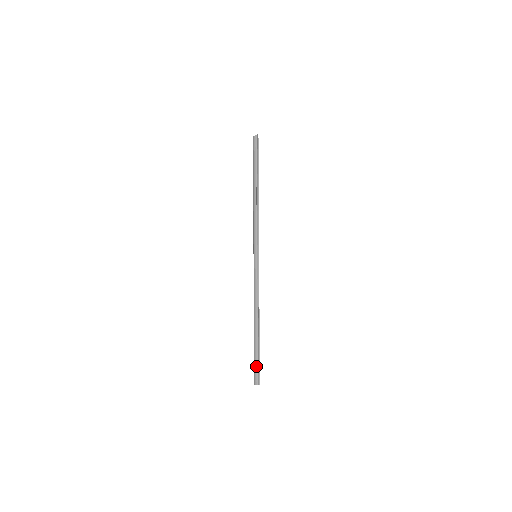
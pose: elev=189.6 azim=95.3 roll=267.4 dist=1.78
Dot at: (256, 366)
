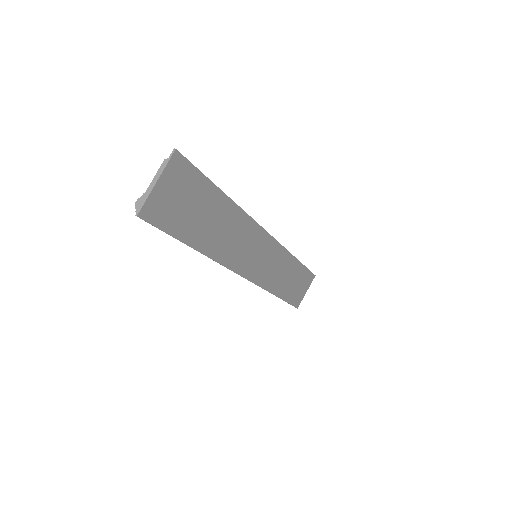
Dot at: occluded
